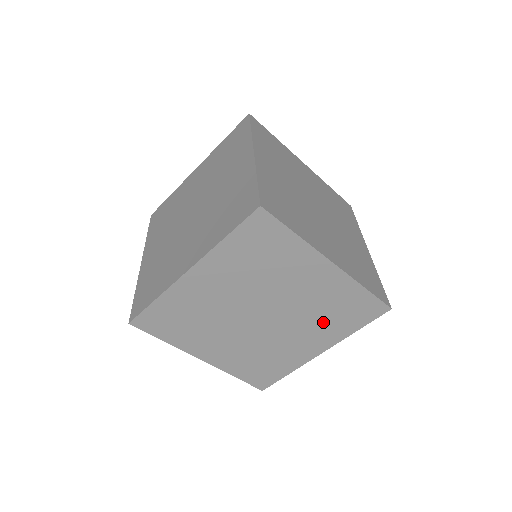
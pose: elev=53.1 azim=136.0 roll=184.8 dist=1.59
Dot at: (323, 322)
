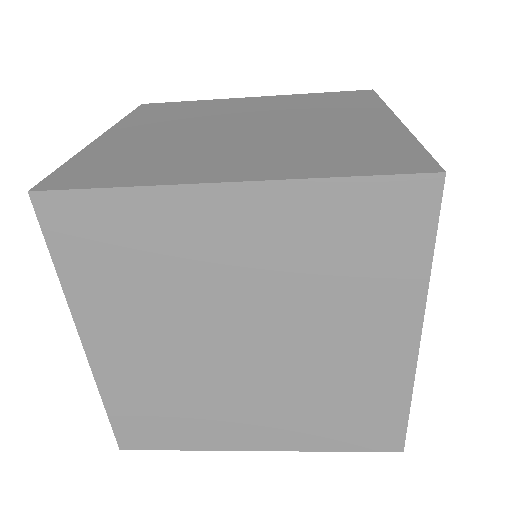
Dot at: occluded
